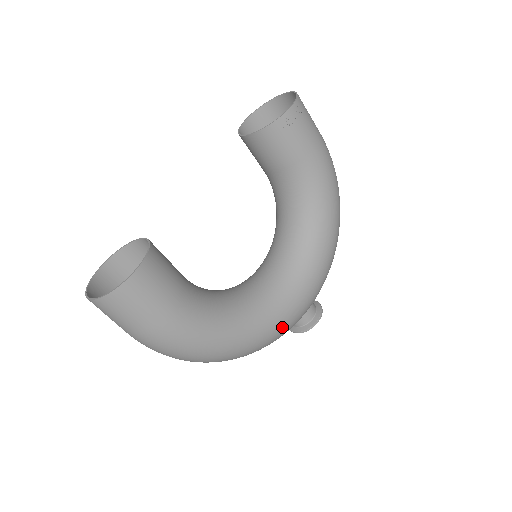
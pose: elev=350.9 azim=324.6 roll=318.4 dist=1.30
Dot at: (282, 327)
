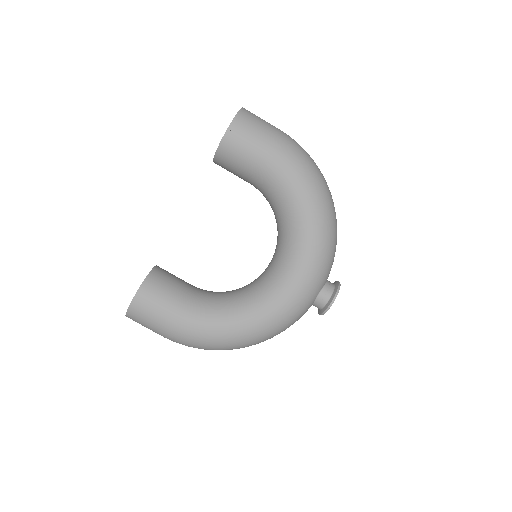
Dot at: (283, 314)
